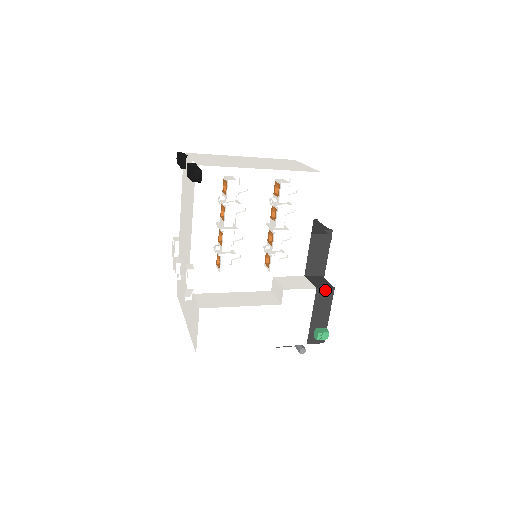
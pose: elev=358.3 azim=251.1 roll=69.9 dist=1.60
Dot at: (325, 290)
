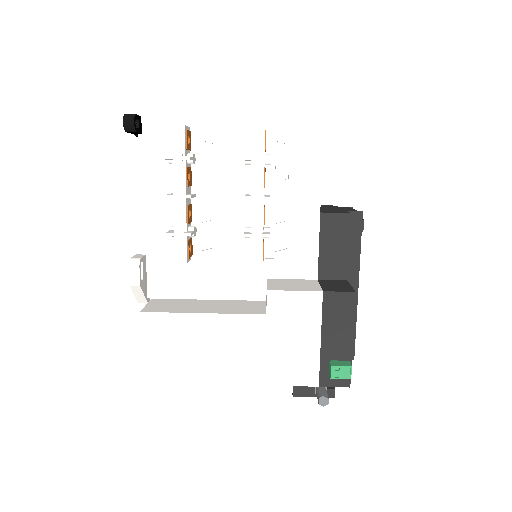
Dot at: (339, 295)
